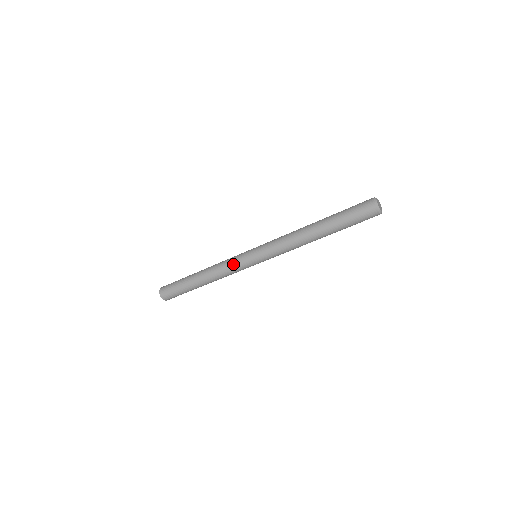
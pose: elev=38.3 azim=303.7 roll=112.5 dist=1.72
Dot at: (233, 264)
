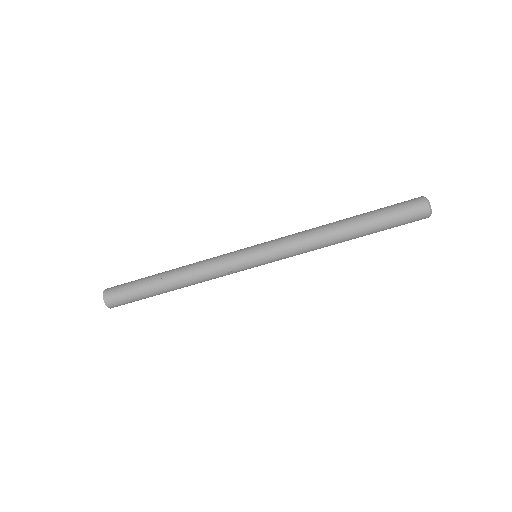
Dot at: (223, 255)
